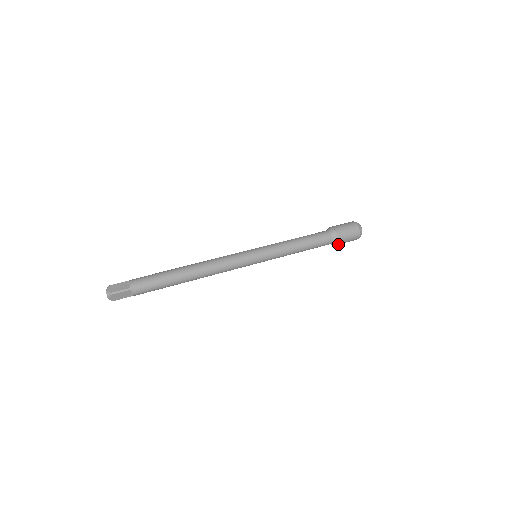
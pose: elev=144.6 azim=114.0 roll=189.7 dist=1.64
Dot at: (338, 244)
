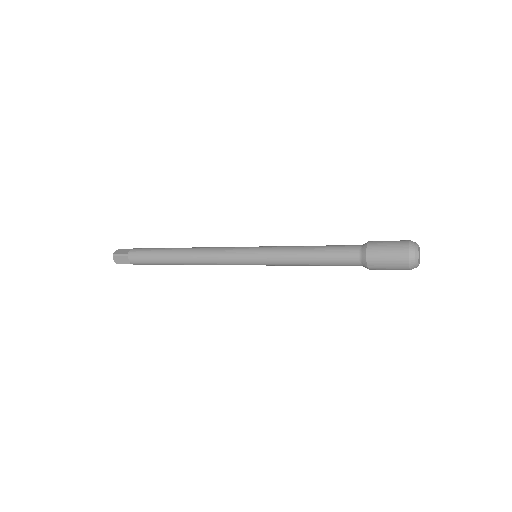
Dot at: (373, 268)
